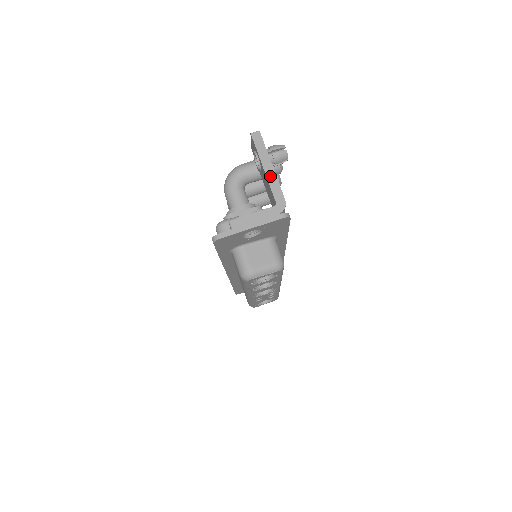
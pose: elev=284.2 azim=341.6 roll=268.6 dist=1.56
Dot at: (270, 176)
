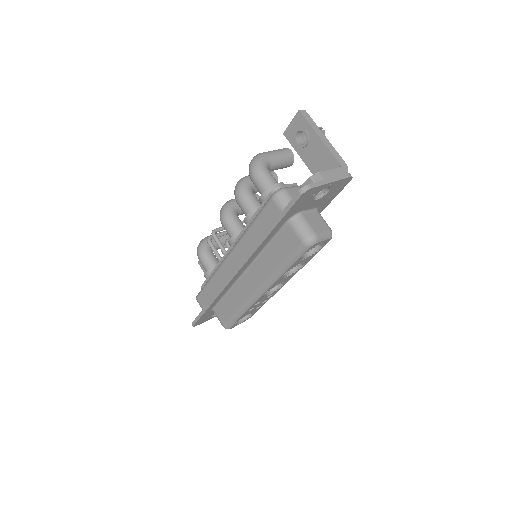
Dot at: (327, 144)
